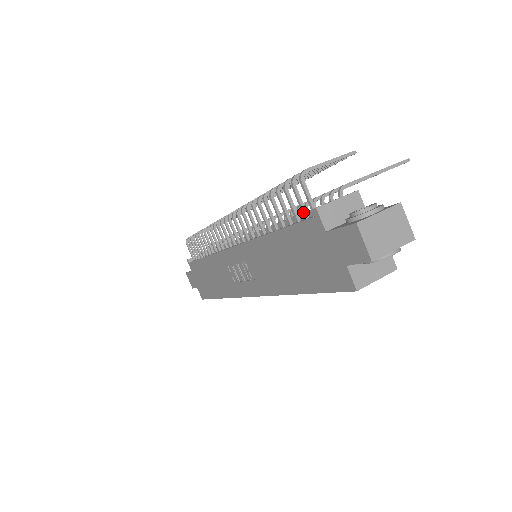
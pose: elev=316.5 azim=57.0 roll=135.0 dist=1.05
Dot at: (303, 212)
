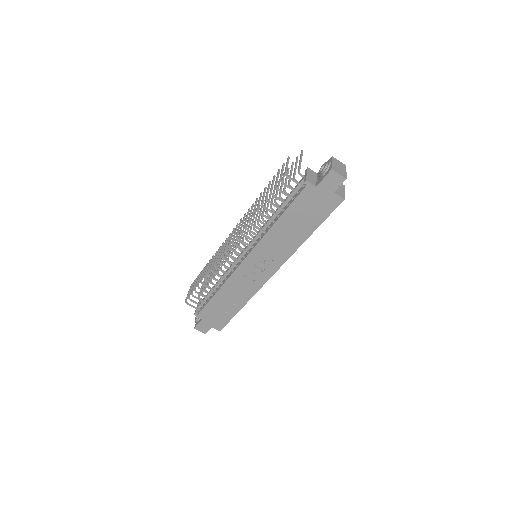
Dot at: (295, 191)
